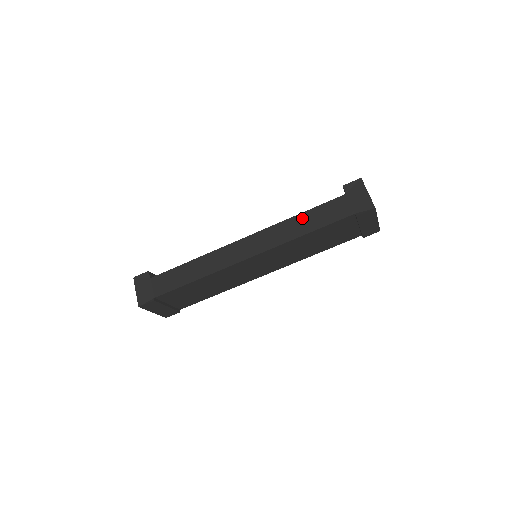
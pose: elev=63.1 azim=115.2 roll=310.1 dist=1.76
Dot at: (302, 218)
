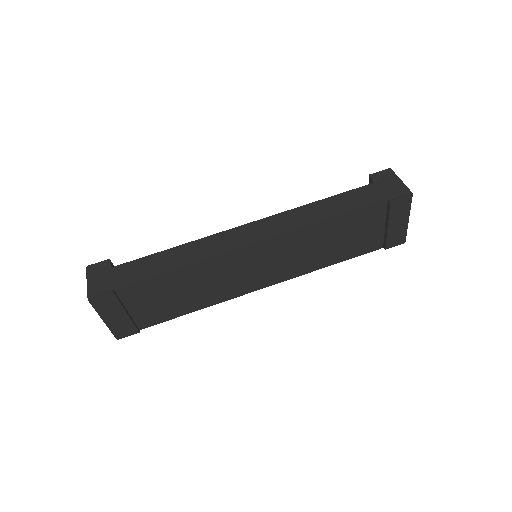
Dot at: (322, 204)
